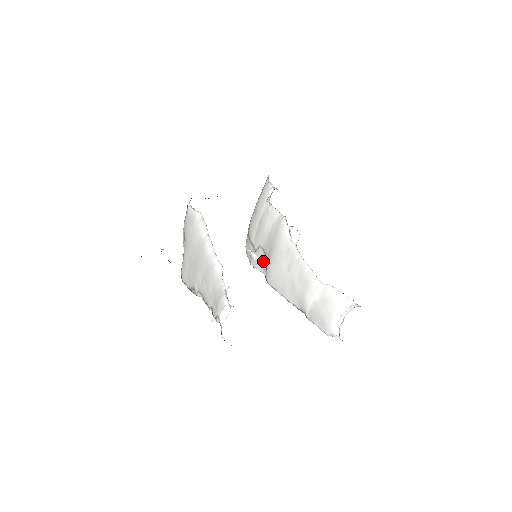
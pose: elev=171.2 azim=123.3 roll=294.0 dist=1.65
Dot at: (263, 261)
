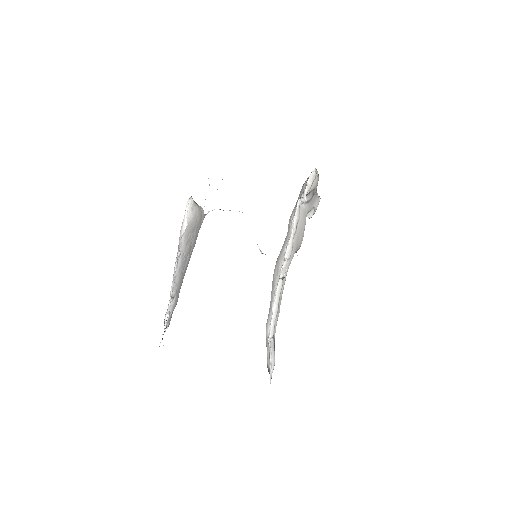
Dot at: occluded
